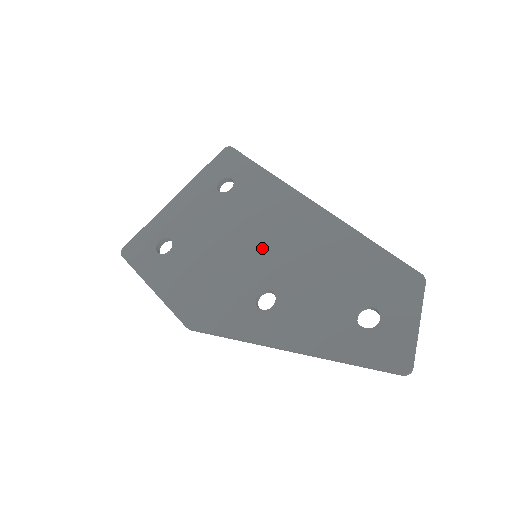
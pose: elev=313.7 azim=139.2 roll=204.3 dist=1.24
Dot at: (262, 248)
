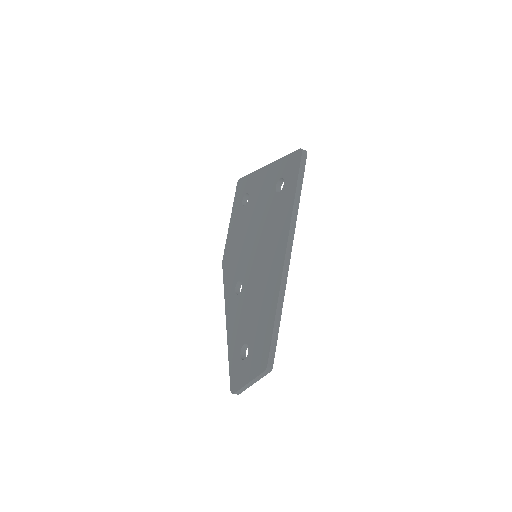
Dot at: (257, 256)
